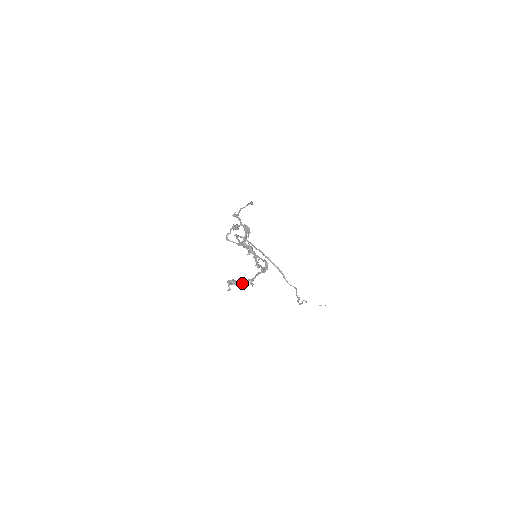
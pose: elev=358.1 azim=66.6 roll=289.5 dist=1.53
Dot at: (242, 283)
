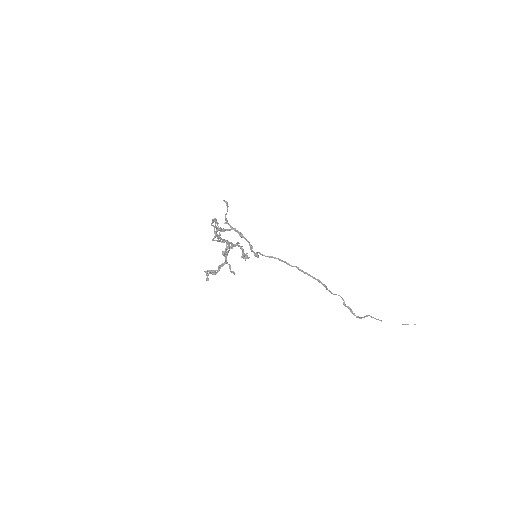
Dot at: (217, 270)
